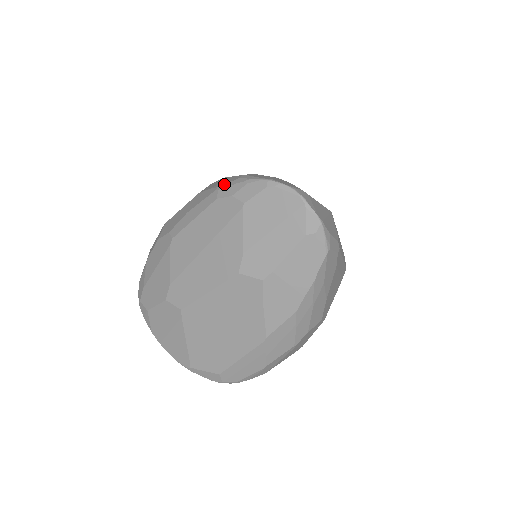
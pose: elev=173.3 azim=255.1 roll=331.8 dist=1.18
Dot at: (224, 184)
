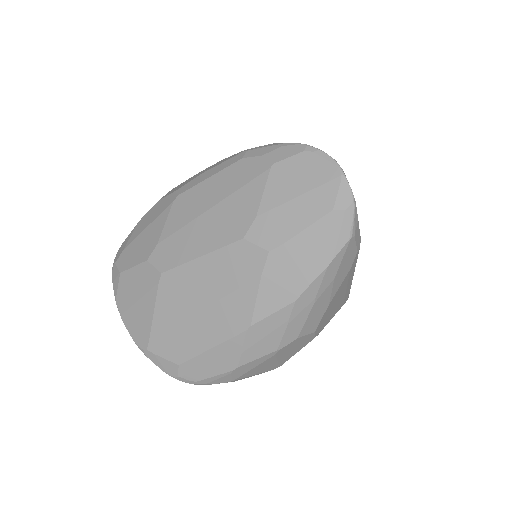
Dot at: (255, 147)
